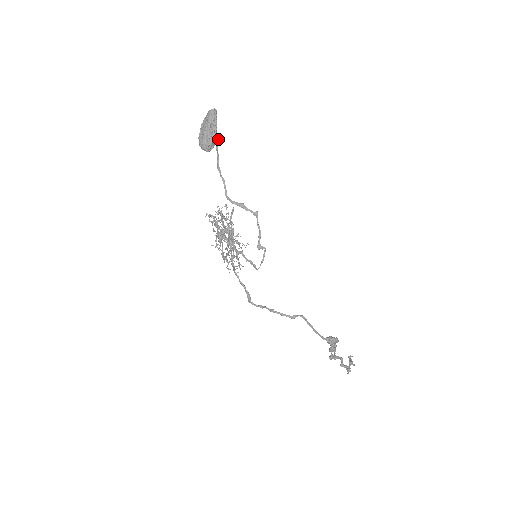
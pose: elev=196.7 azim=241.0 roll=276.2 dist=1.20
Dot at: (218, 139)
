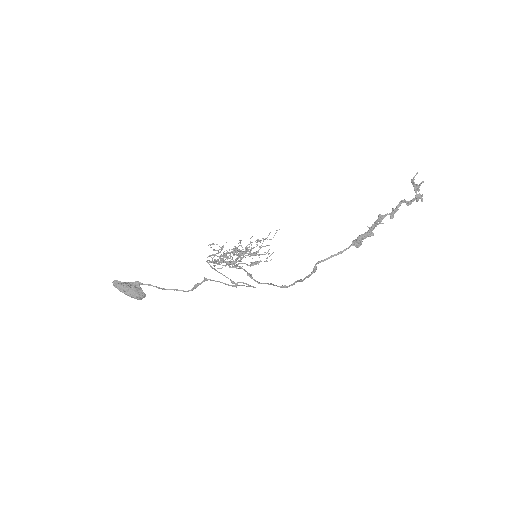
Dot at: (138, 282)
